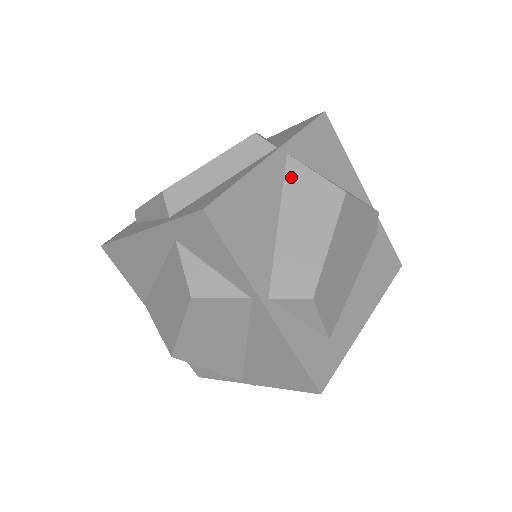
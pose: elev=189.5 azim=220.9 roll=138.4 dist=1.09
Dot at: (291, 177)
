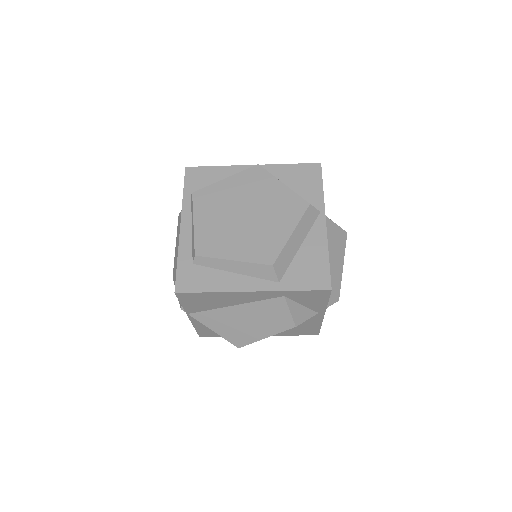
Dot at: (327, 231)
